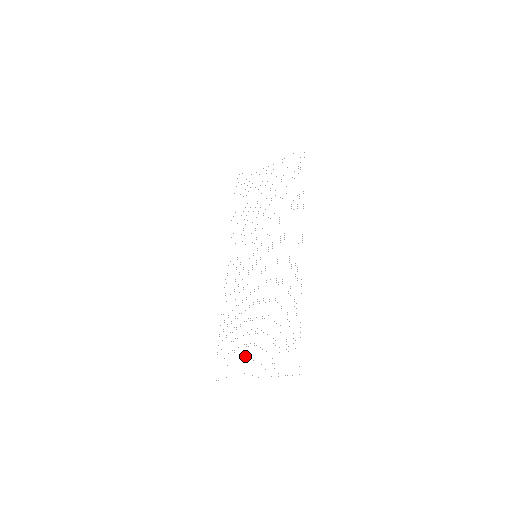
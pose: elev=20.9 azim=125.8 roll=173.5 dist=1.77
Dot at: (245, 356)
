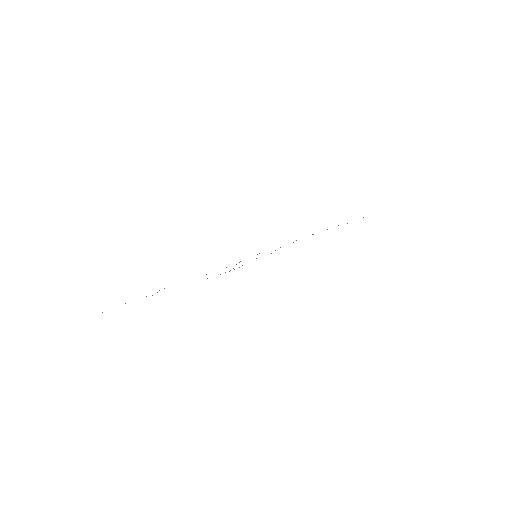
Dot at: occluded
